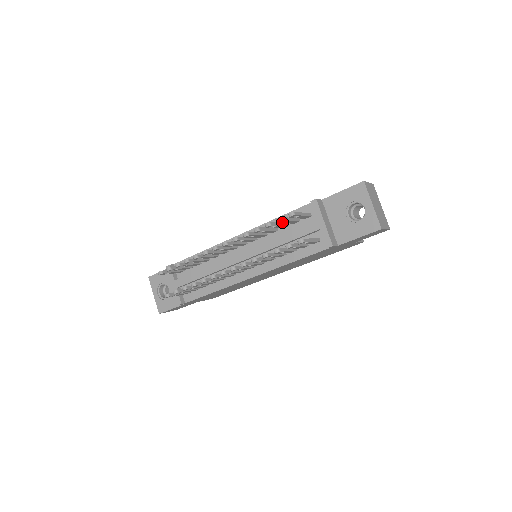
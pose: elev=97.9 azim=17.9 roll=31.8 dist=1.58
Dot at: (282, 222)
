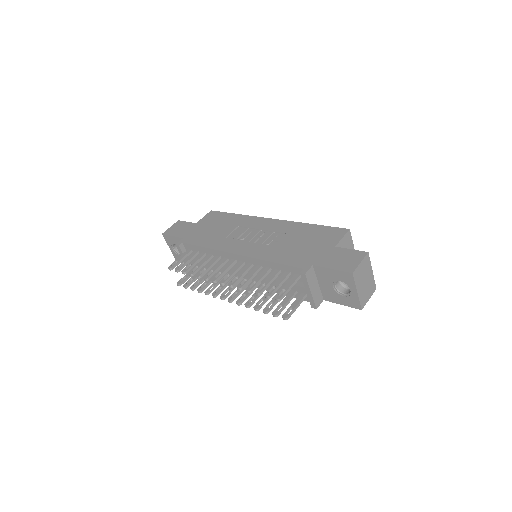
Dot at: occluded
